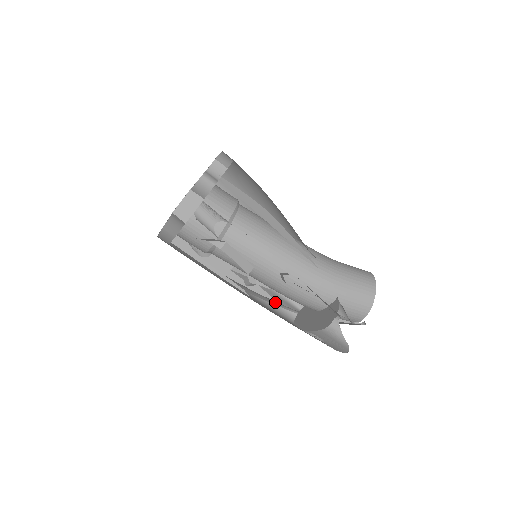
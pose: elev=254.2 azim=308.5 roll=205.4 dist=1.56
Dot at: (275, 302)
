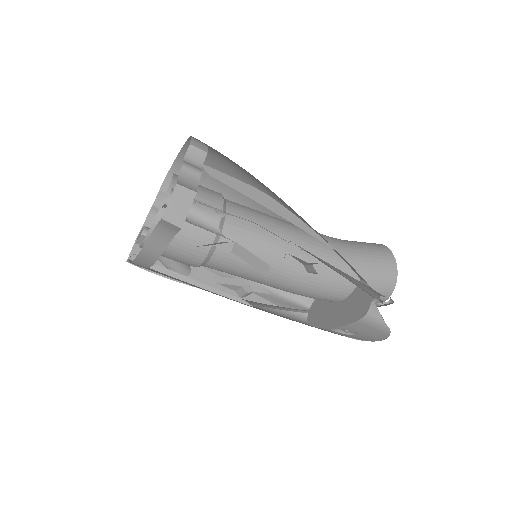
Dot at: (279, 307)
